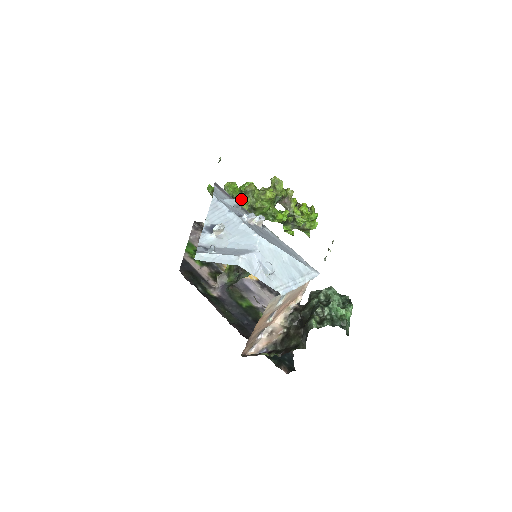
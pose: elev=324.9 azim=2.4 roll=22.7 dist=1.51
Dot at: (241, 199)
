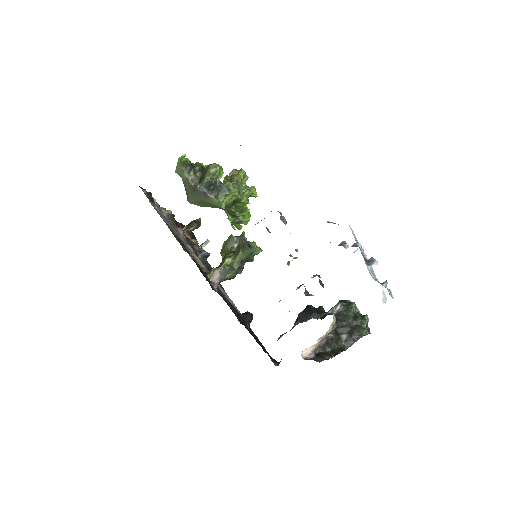
Dot at: (237, 191)
